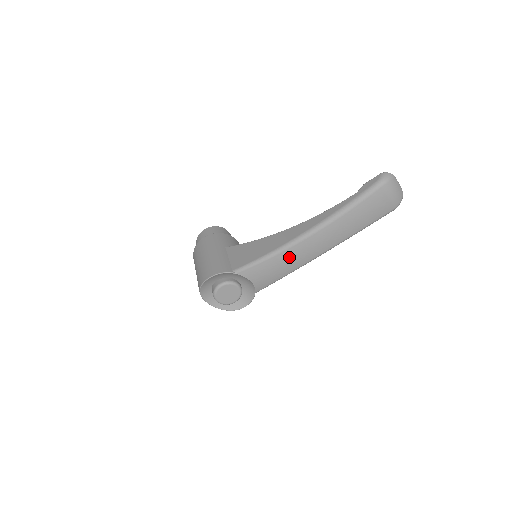
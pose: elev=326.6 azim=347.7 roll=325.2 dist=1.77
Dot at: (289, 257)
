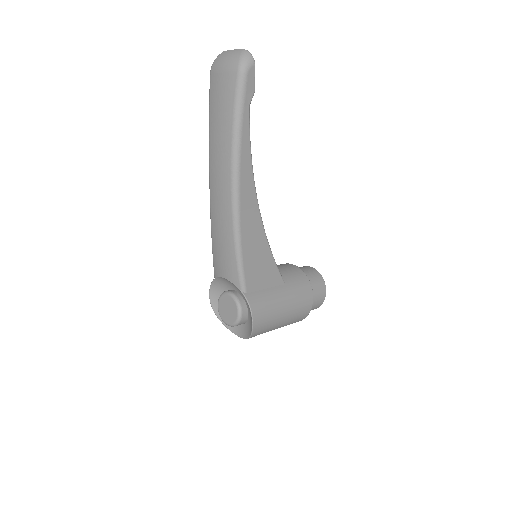
Dot at: (217, 221)
